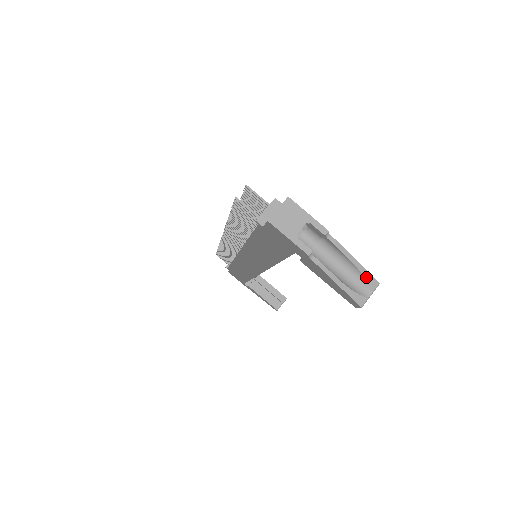
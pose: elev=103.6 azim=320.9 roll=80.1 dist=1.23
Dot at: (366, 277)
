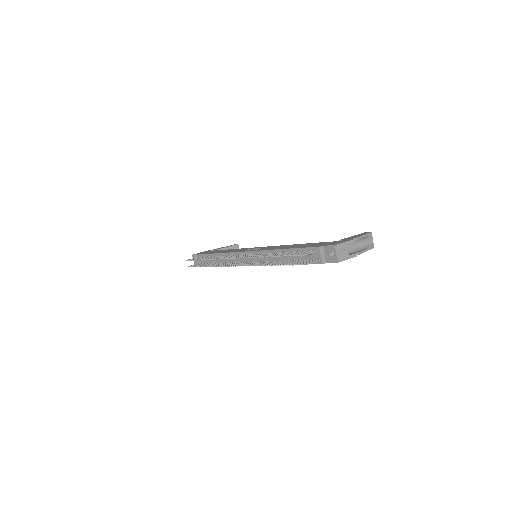
Dot at: (368, 236)
